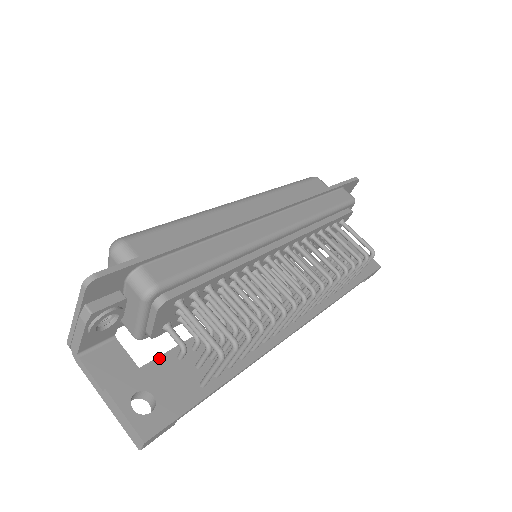
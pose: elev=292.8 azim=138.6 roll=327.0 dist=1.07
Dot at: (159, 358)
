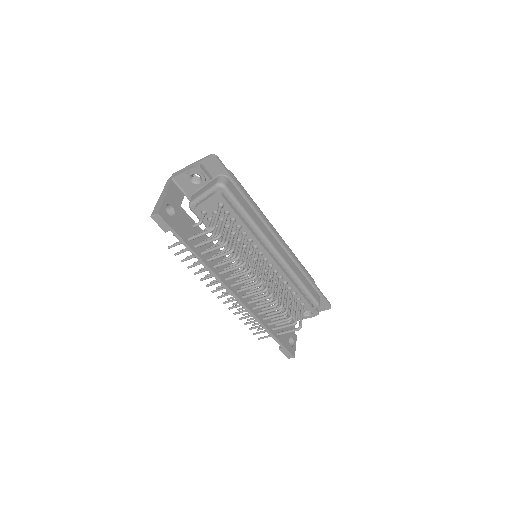
Dot at: (188, 215)
